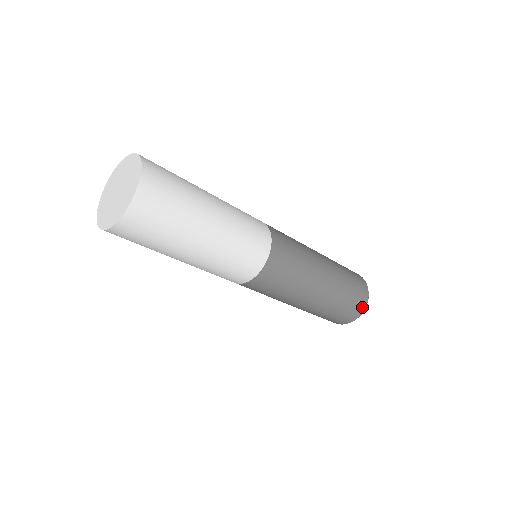
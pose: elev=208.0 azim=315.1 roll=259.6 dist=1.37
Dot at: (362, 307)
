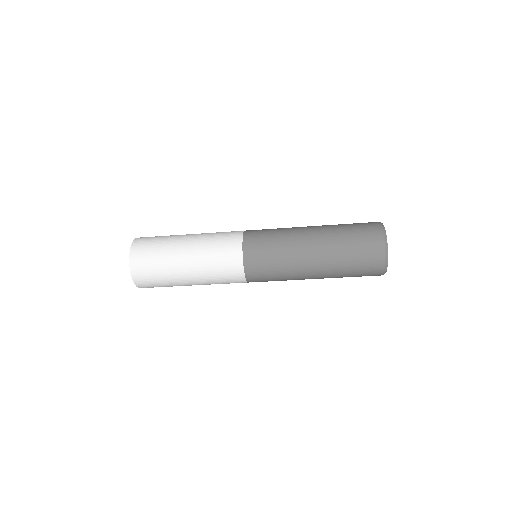
Dot at: (379, 236)
